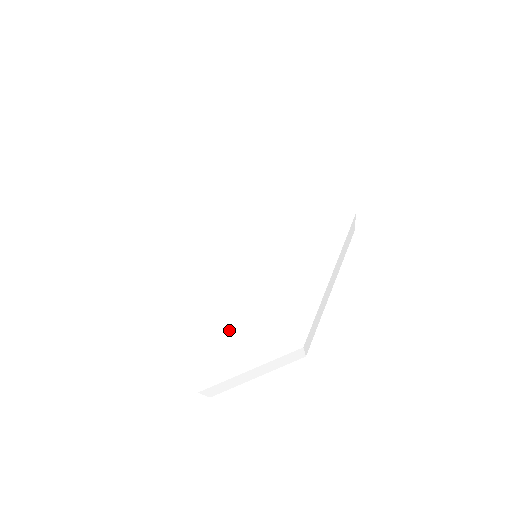
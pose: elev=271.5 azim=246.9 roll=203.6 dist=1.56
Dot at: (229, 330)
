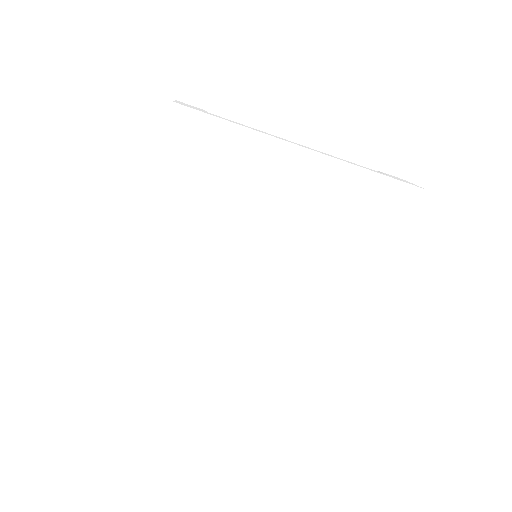
Dot at: (174, 320)
